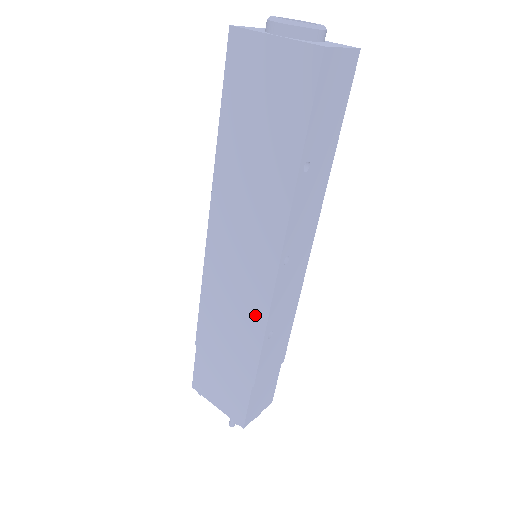
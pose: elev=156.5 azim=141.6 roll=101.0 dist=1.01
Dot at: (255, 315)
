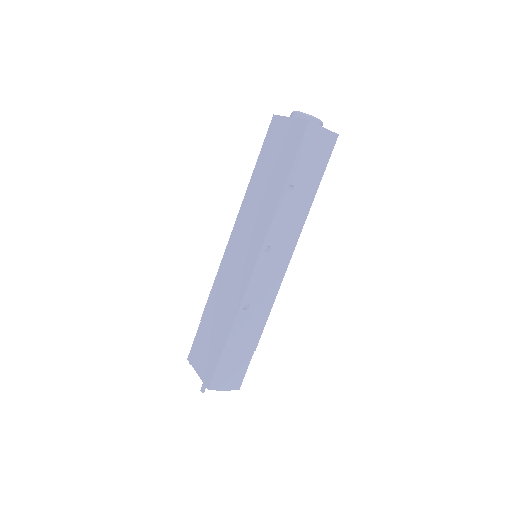
Dot at: (240, 288)
